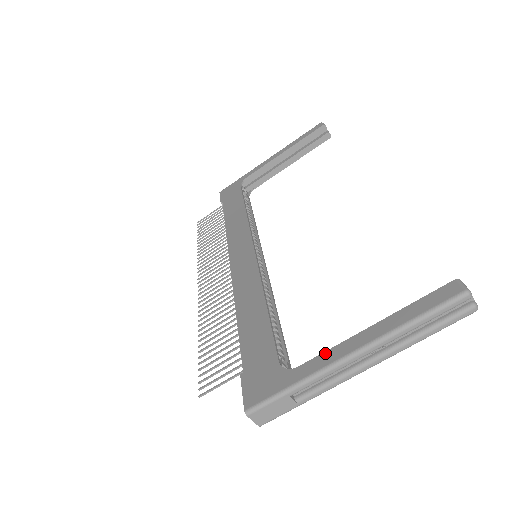
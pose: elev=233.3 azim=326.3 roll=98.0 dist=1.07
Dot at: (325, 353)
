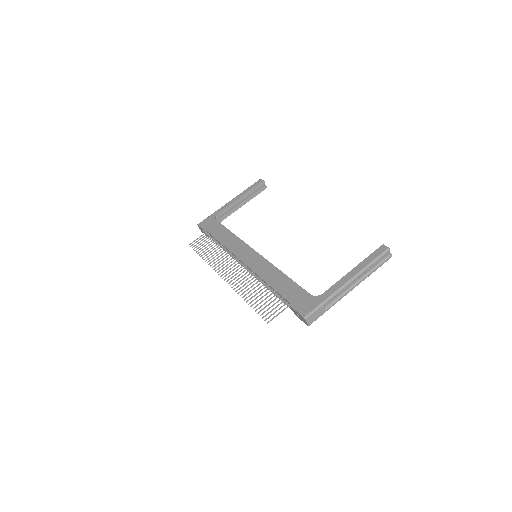
Dot at: (335, 284)
